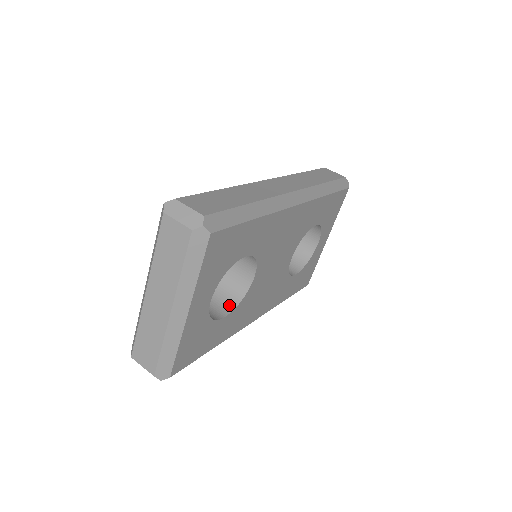
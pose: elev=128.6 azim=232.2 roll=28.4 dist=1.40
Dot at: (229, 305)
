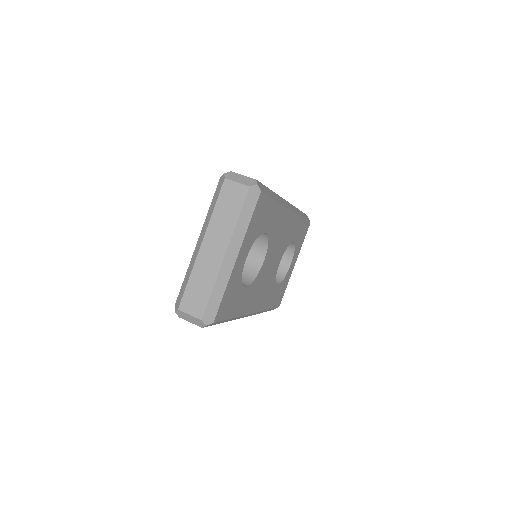
Dot at: (246, 282)
